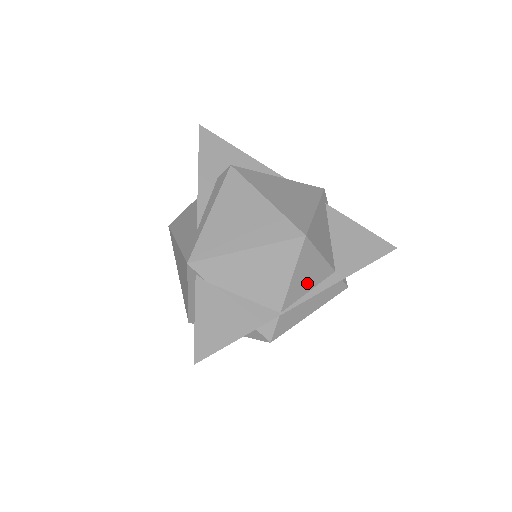
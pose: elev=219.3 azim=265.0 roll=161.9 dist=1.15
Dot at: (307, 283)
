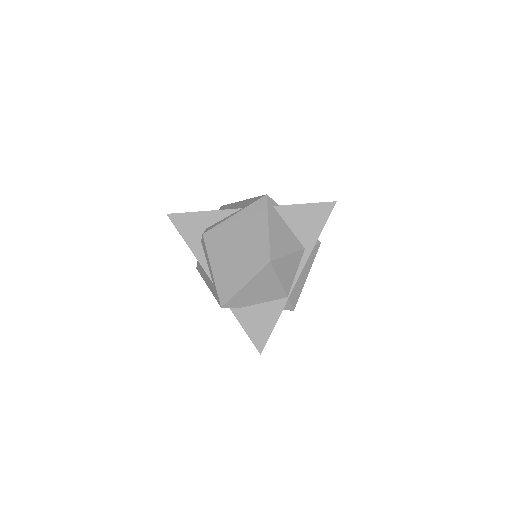
Dot at: (291, 272)
